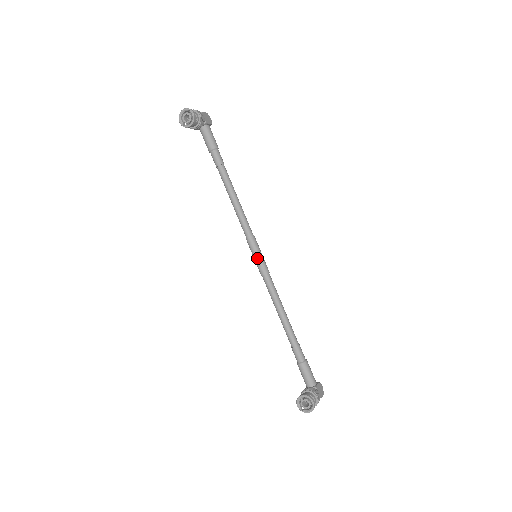
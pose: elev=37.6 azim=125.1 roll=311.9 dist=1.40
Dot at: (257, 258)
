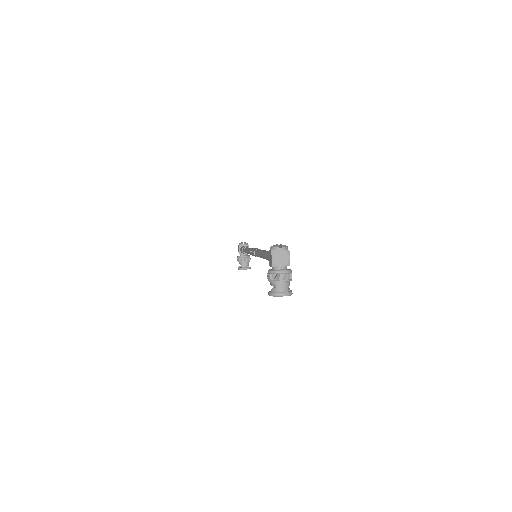
Dot at: occluded
